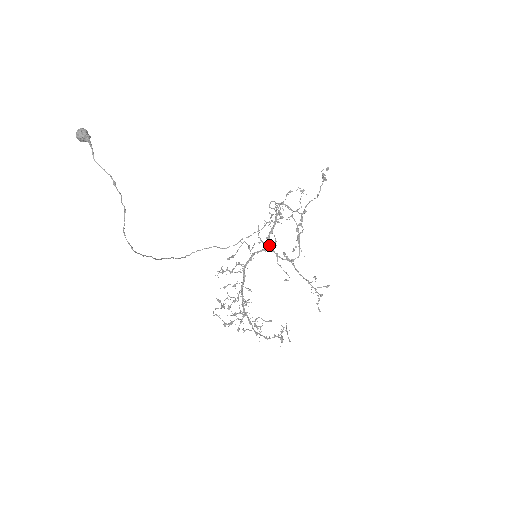
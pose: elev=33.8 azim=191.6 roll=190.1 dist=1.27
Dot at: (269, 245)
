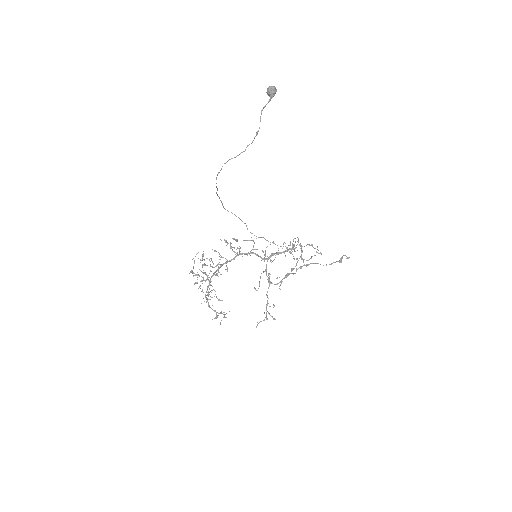
Dot at: (268, 259)
